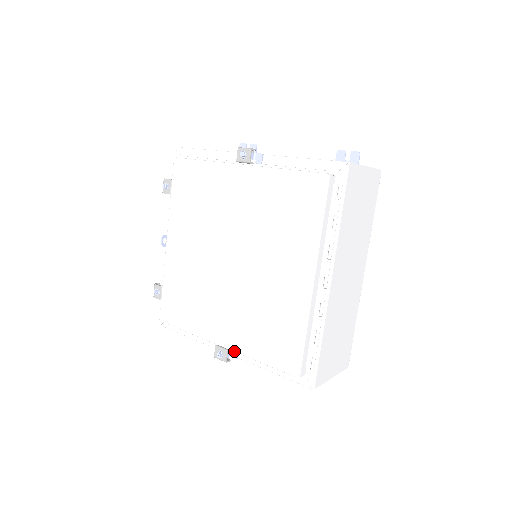
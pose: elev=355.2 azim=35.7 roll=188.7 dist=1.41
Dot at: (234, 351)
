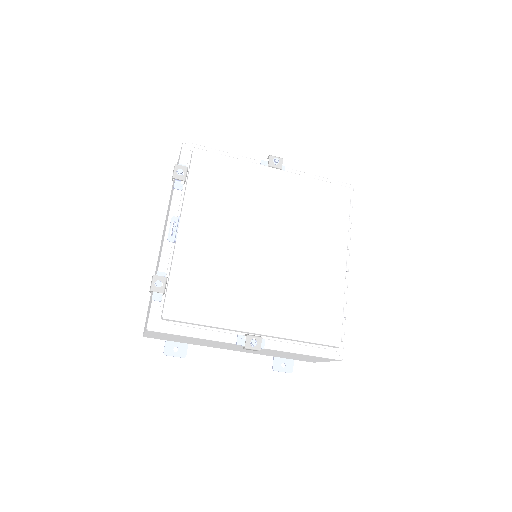
Dot at: (273, 335)
